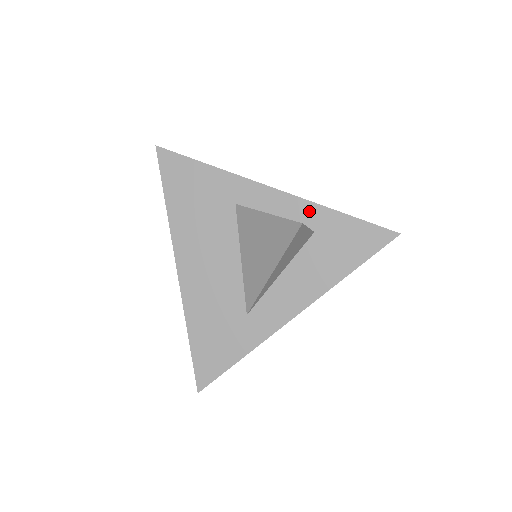
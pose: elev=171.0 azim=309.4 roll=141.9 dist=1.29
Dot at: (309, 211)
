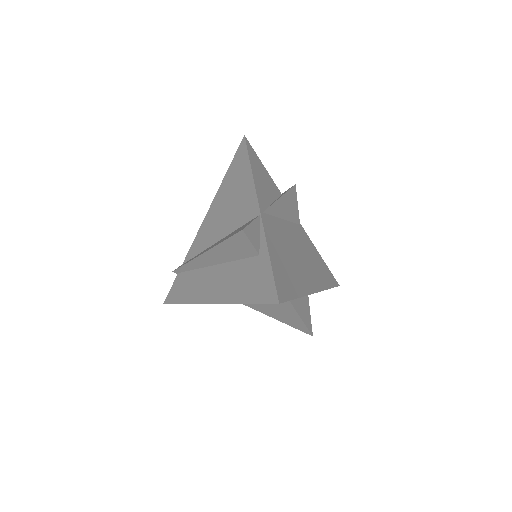
Dot at: occluded
